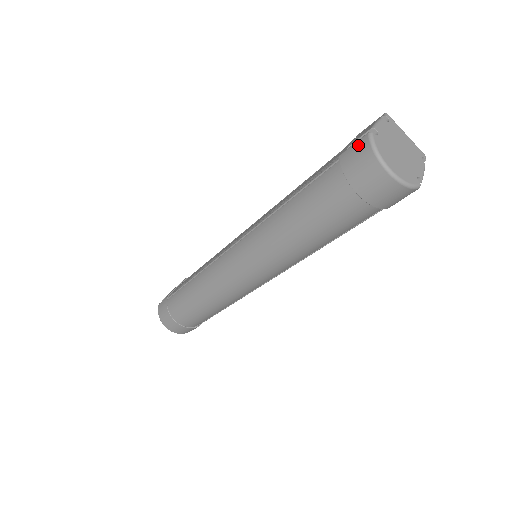
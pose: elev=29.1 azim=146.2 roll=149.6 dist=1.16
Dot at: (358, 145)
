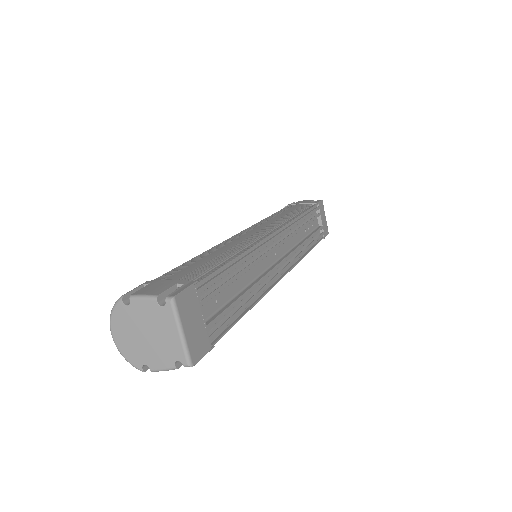
Dot at: (127, 293)
